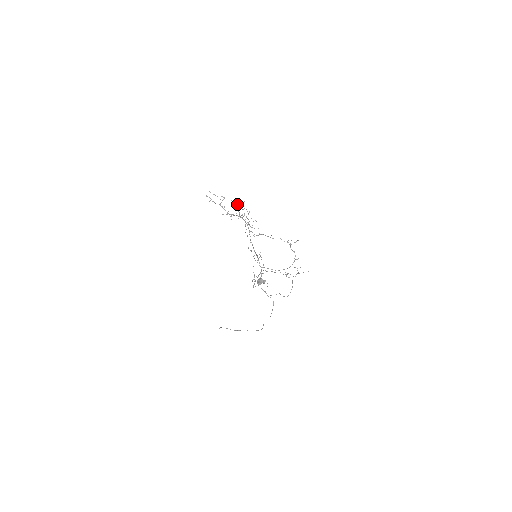
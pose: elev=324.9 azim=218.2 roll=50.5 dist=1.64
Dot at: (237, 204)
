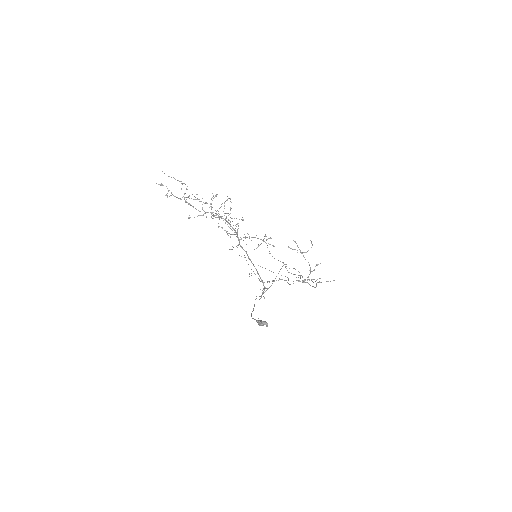
Dot at: (206, 203)
